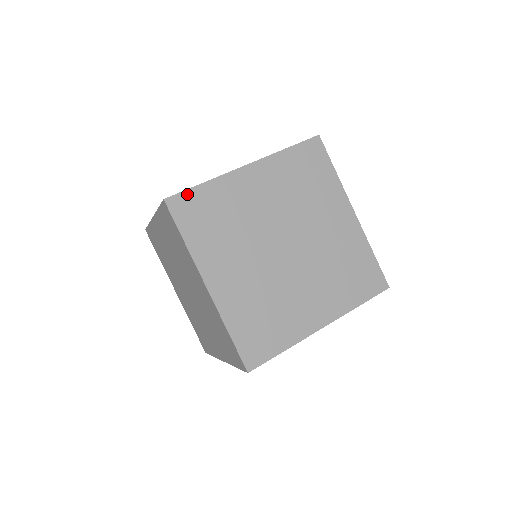
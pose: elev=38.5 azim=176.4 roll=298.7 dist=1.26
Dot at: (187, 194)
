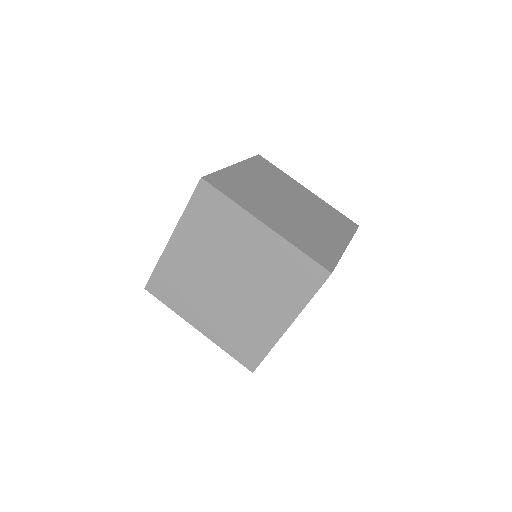
Dot at: (270, 163)
